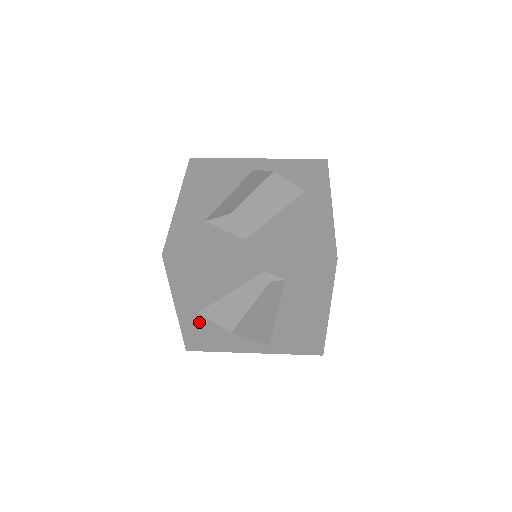
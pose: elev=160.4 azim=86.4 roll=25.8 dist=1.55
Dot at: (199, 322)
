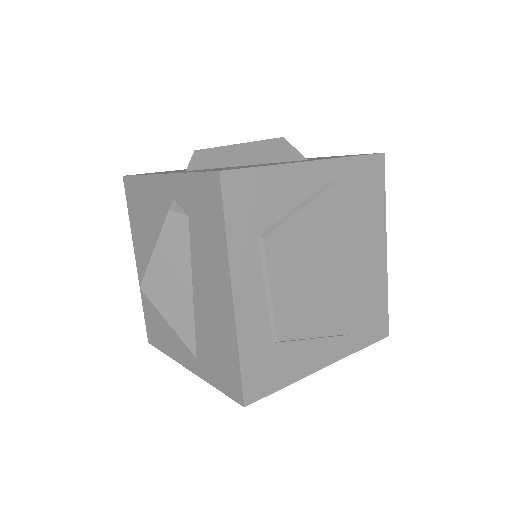
Dot at: occluded
